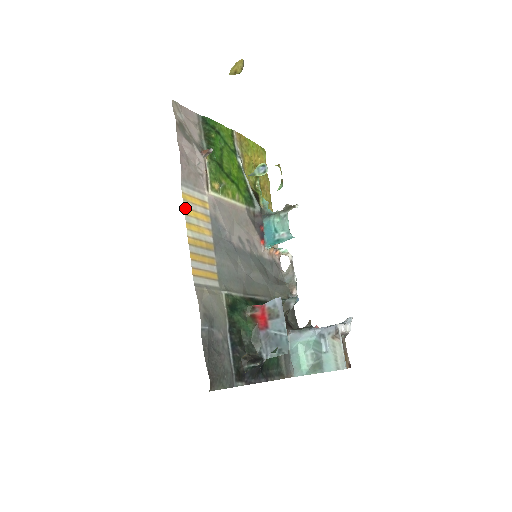
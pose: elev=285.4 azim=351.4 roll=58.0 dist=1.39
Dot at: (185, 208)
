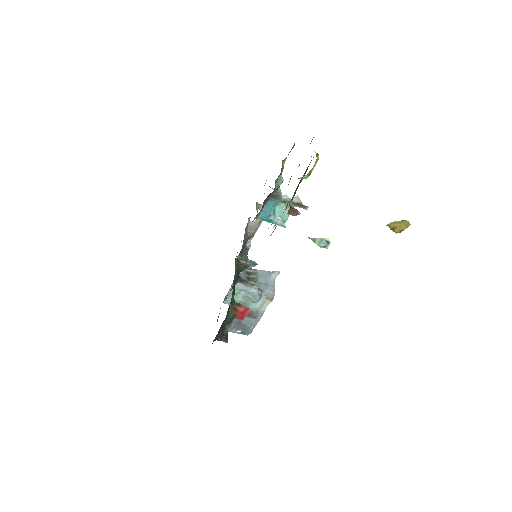
Dot at: occluded
